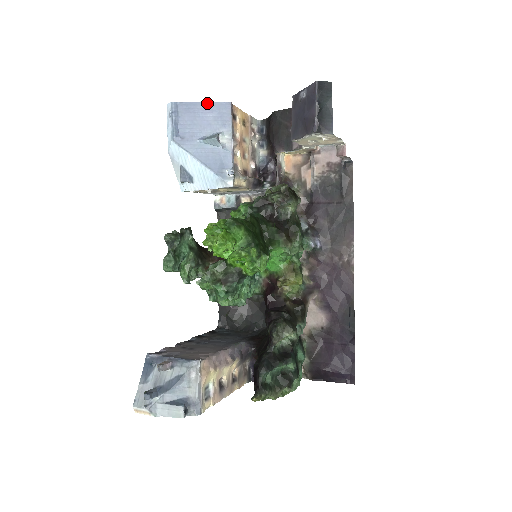
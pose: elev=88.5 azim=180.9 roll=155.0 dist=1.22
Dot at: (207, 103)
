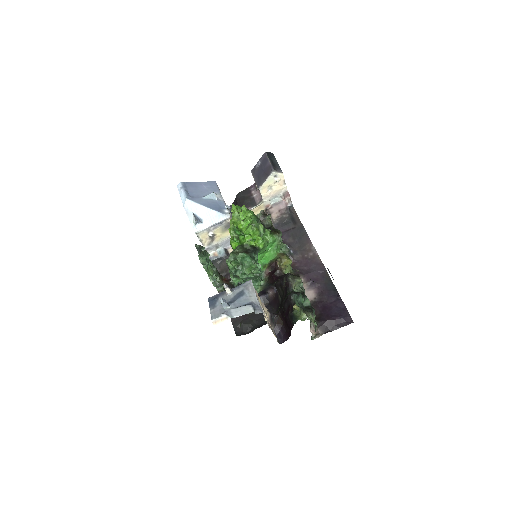
Dot at: (202, 182)
